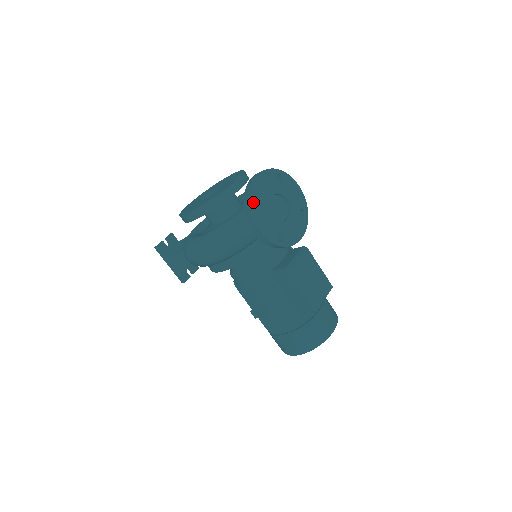
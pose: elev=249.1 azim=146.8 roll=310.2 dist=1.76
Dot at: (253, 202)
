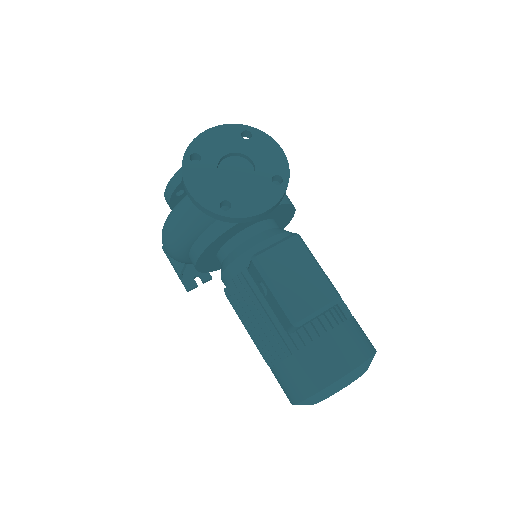
Dot at: (189, 159)
